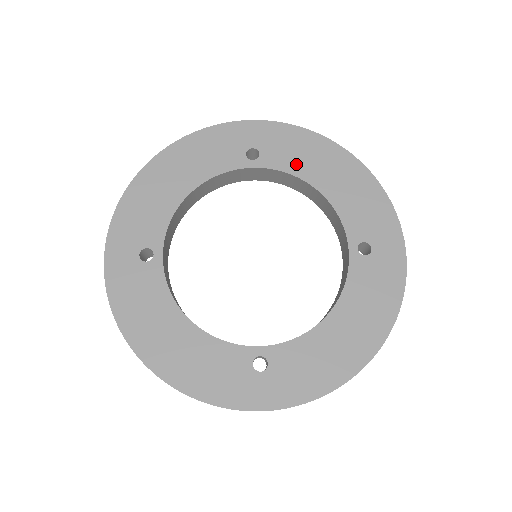
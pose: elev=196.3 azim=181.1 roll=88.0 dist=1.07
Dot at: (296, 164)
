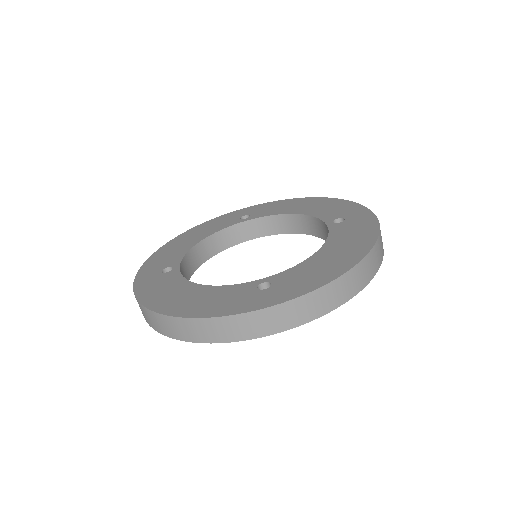
Dot at: (277, 211)
